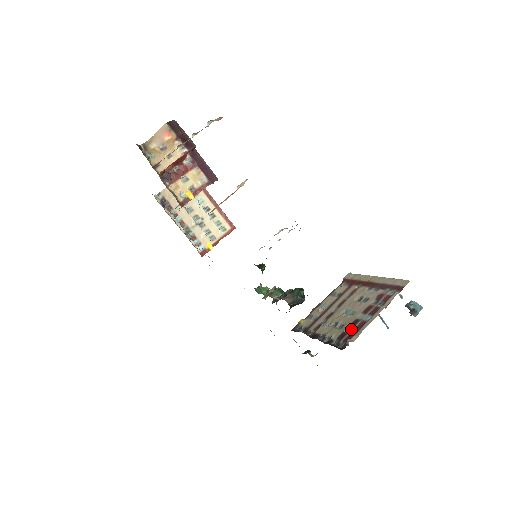
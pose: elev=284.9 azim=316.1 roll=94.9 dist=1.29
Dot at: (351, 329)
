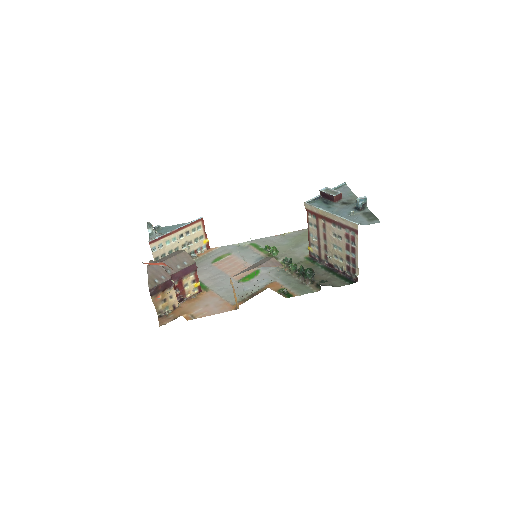
Dot at: (350, 263)
